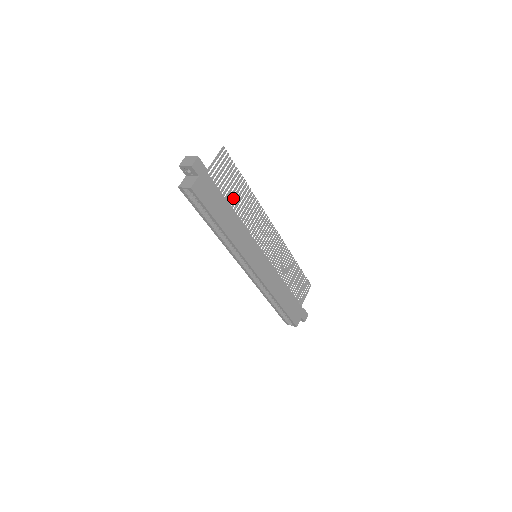
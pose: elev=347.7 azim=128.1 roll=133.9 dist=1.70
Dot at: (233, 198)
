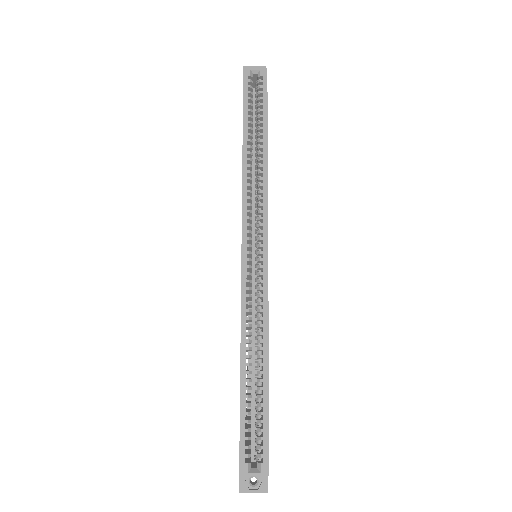
Dot at: occluded
